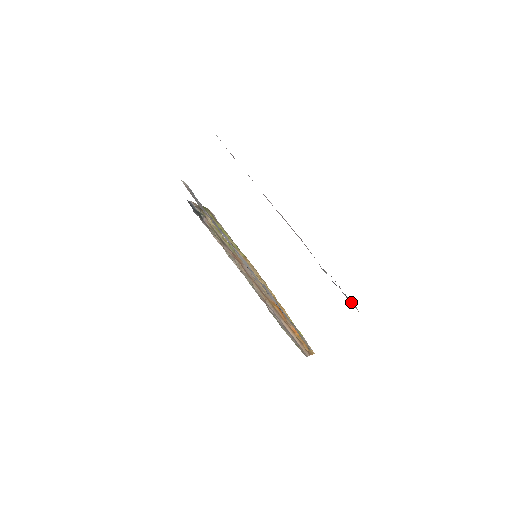
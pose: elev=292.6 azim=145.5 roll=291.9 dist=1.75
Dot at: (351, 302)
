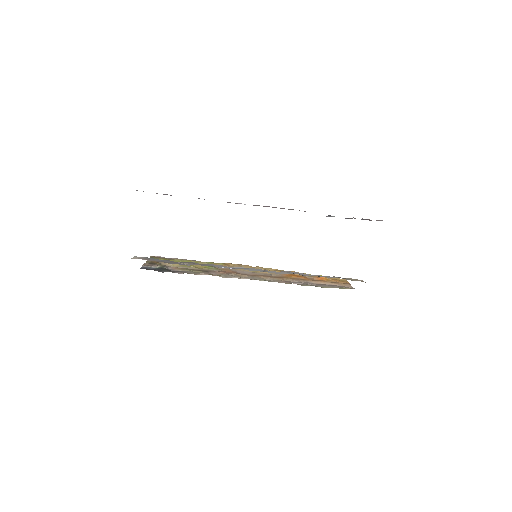
Dot at: occluded
